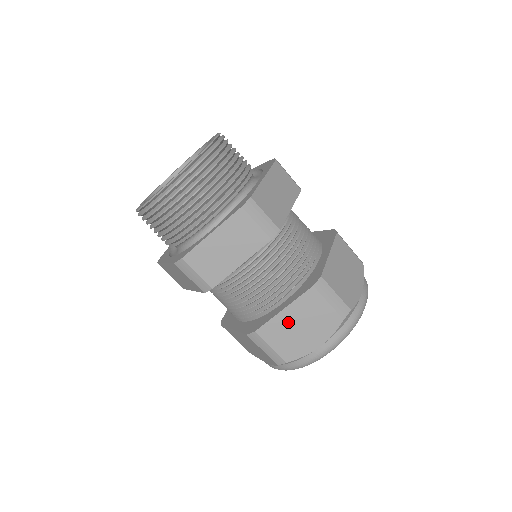
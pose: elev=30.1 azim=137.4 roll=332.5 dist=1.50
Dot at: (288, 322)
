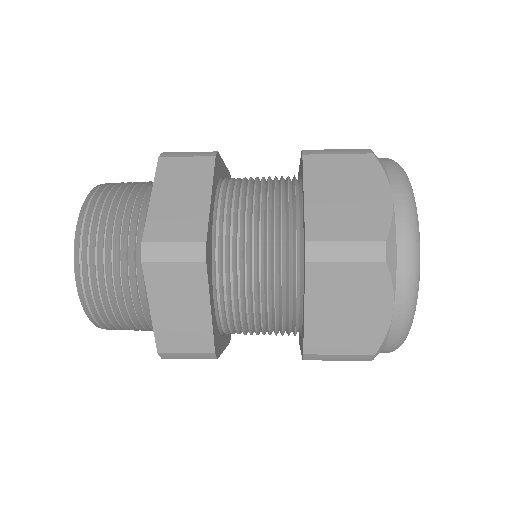
Dot at: (325, 318)
